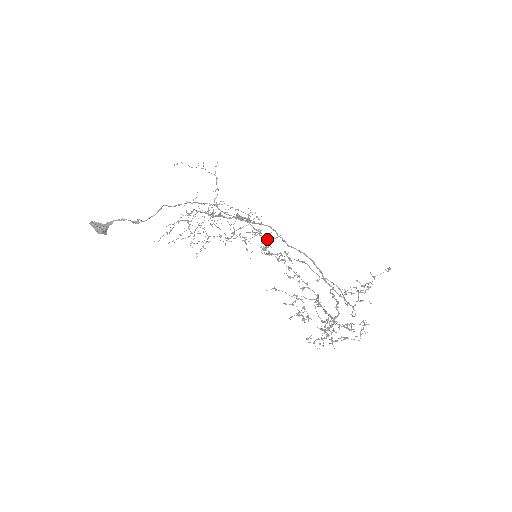
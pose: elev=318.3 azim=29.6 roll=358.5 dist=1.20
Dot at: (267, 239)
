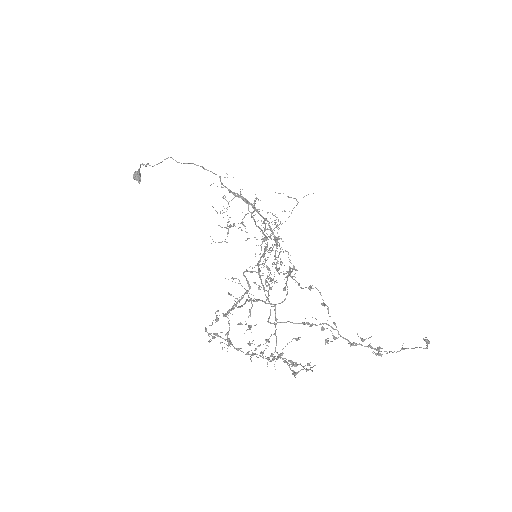
Dot at: (270, 238)
